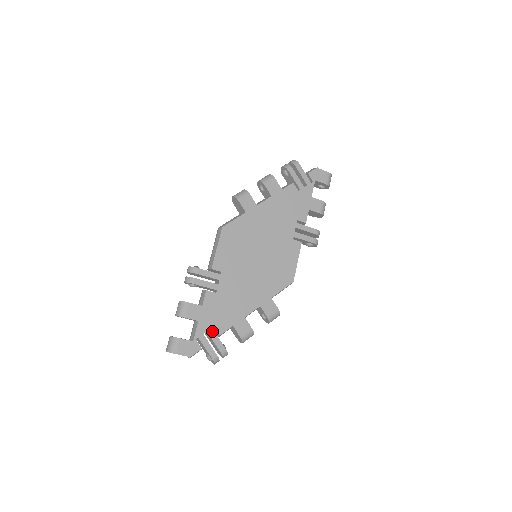
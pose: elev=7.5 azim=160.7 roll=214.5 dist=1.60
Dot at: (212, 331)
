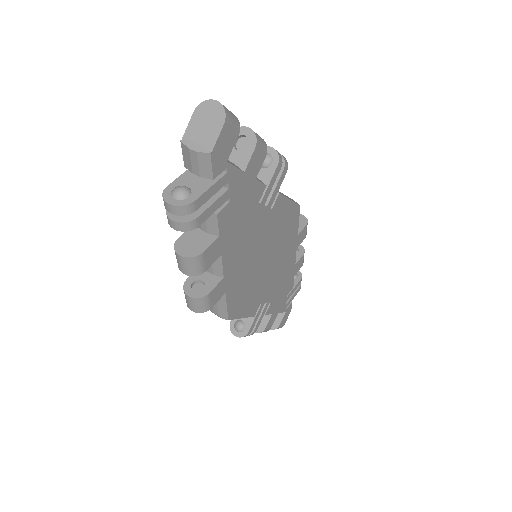
Dot at: (288, 297)
